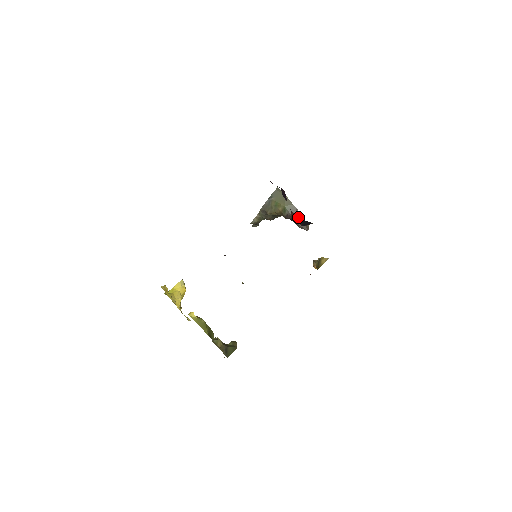
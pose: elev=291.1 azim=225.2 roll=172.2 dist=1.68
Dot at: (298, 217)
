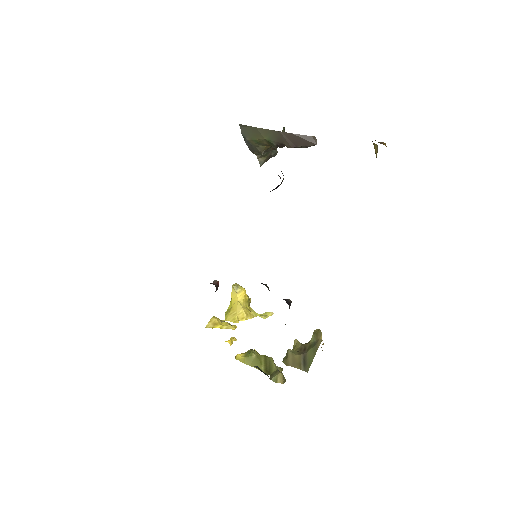
Dot at: (291, 139)
